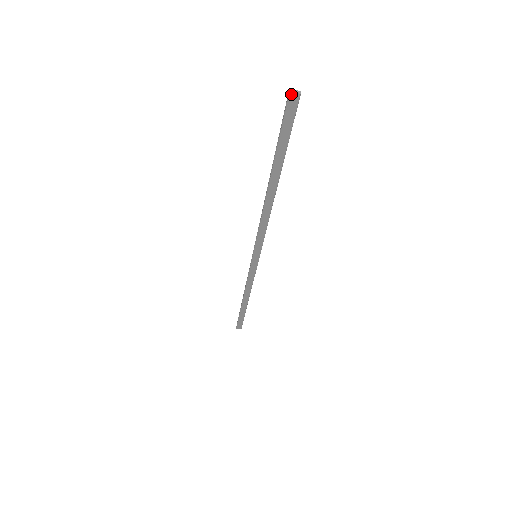
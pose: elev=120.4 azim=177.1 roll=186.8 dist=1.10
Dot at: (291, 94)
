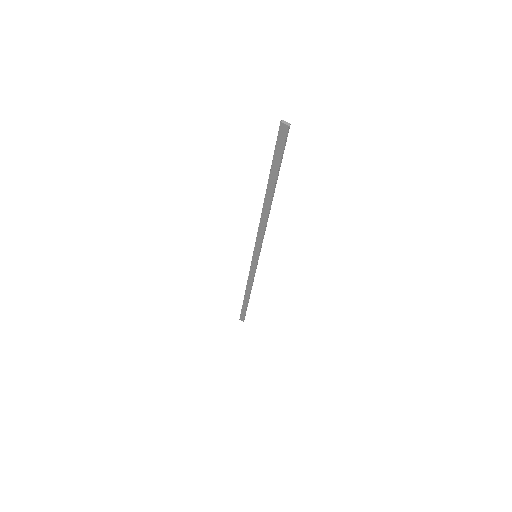
Dot at: (282, 124)
